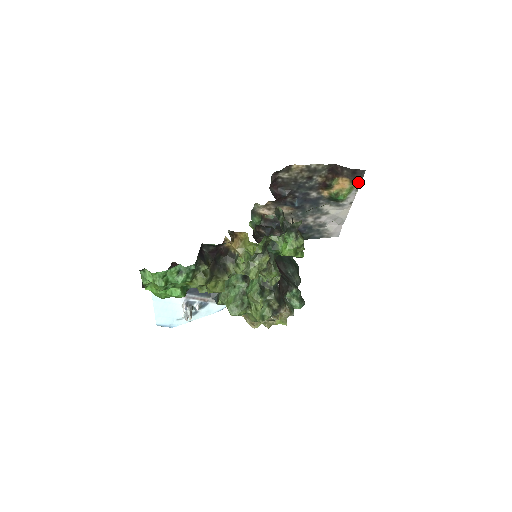
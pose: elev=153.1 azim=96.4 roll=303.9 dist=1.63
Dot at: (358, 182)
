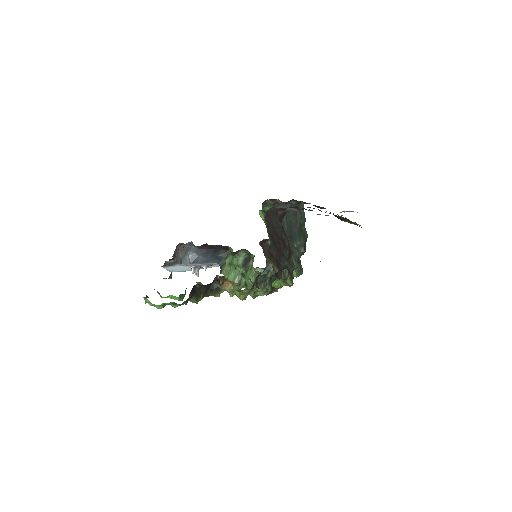
Dot at: occluded
